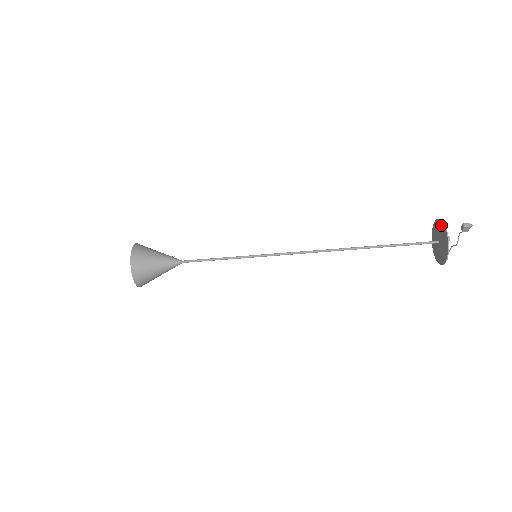
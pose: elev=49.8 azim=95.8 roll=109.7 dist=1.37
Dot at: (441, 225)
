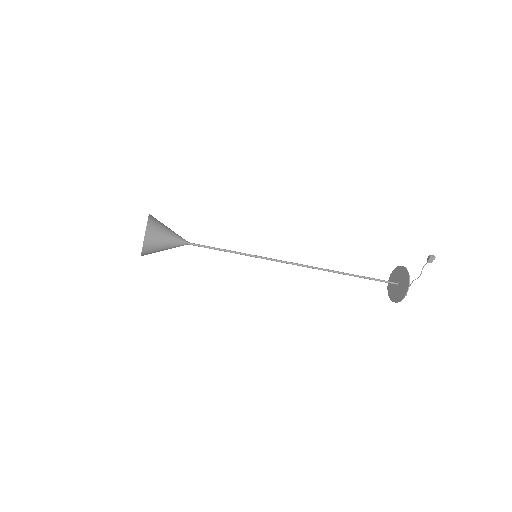
Dot at: (401, 269)
